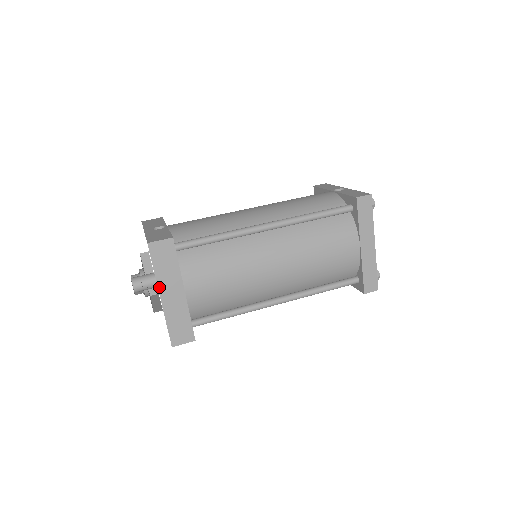
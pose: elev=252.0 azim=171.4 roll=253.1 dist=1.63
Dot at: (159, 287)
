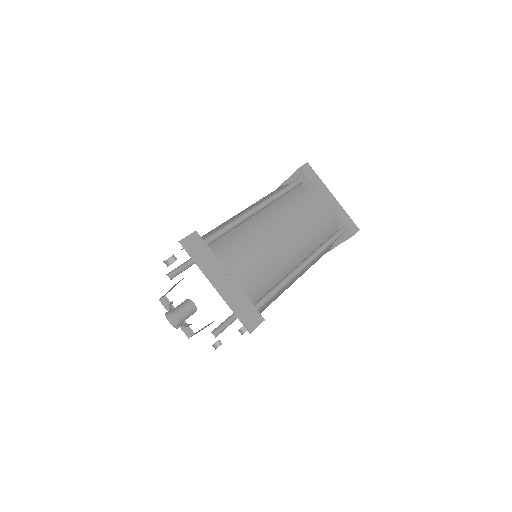
Dot at: (208, 278)
